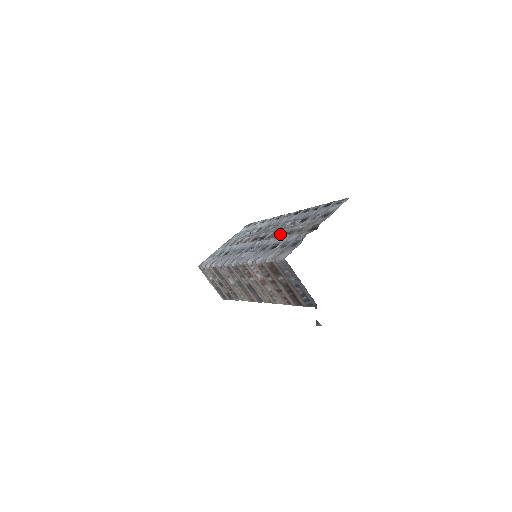
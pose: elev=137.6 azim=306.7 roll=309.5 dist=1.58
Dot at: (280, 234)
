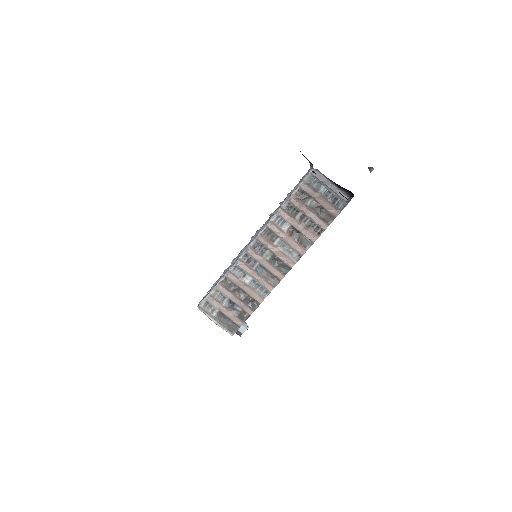
Dot at: occluded
